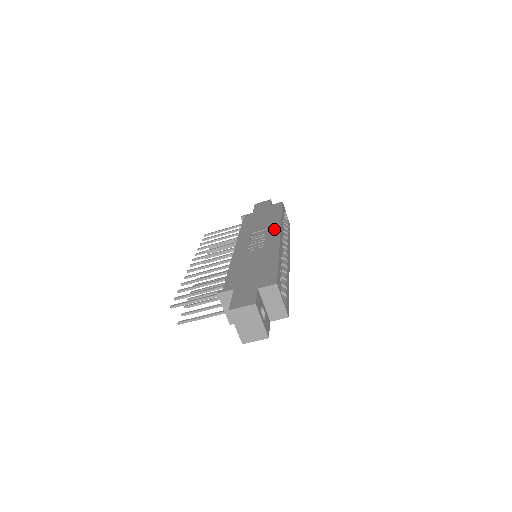
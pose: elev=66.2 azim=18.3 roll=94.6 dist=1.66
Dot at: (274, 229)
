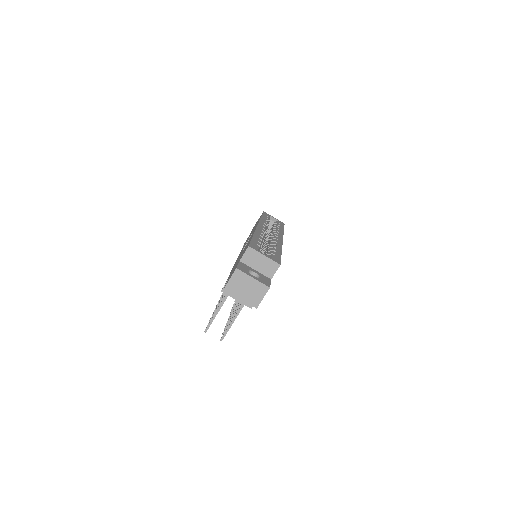
Dot at: (255, 227)
